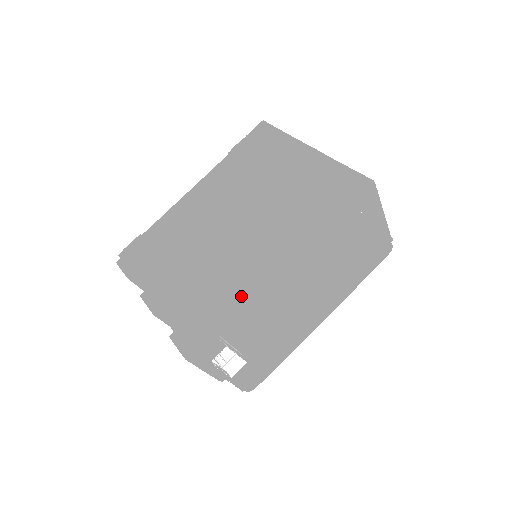
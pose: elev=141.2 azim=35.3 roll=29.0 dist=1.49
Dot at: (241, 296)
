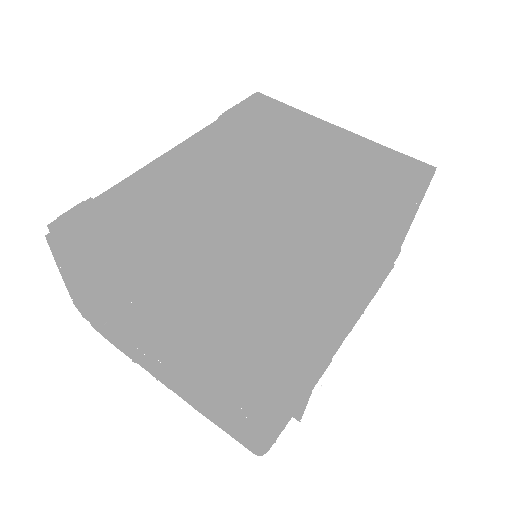
Dot at: (324, 287)
